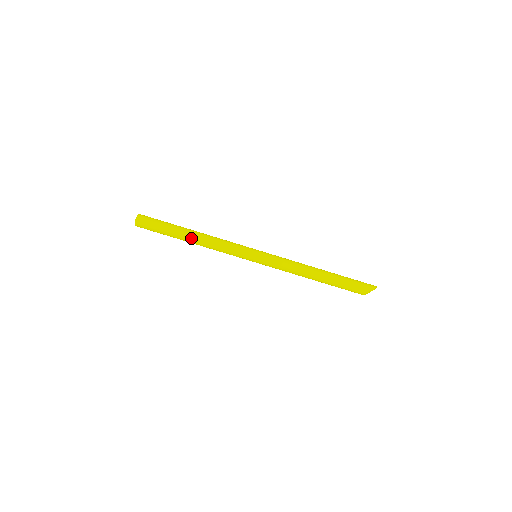
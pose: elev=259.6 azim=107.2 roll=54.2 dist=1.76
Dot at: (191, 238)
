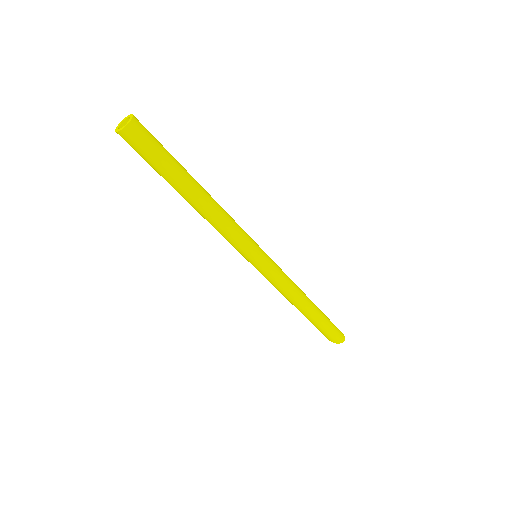
Dot at: occluded
